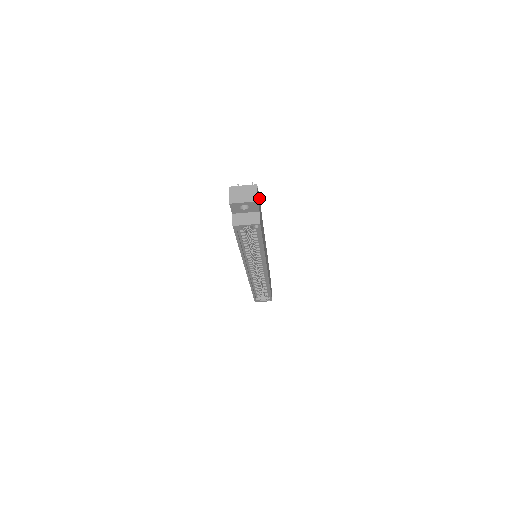
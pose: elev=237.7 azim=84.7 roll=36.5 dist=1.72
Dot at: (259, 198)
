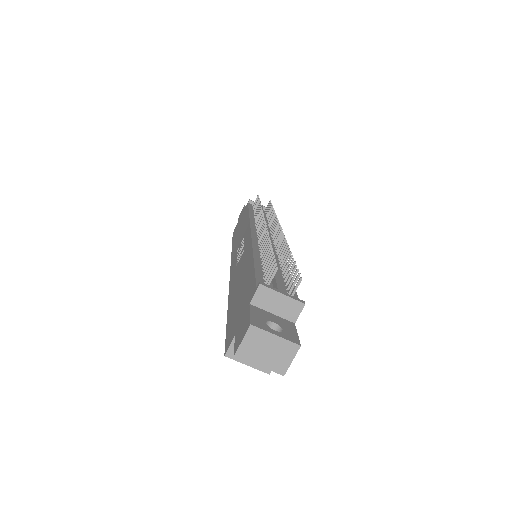
Dot at: occluded
